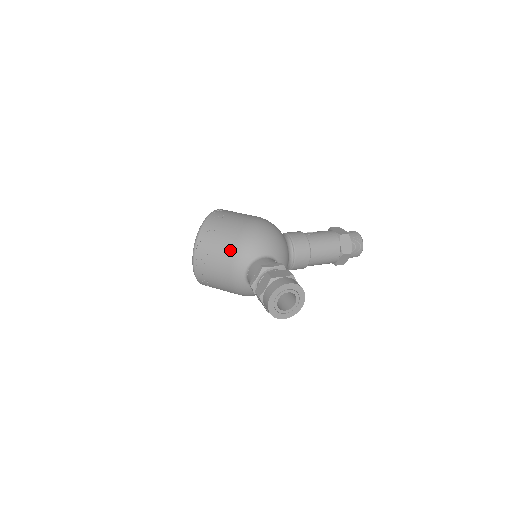
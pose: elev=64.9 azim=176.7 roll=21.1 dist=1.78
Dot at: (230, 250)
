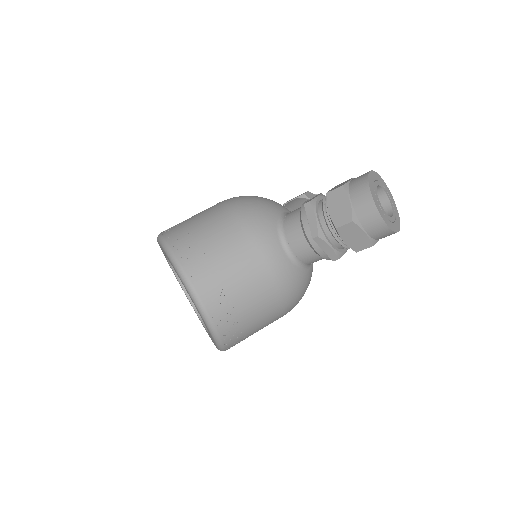
Dot at: (240, 233)
